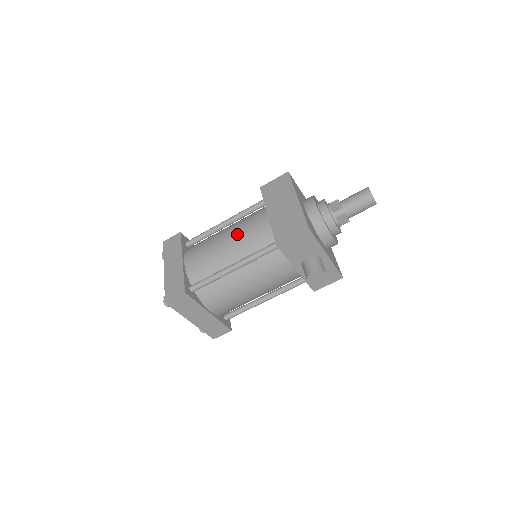
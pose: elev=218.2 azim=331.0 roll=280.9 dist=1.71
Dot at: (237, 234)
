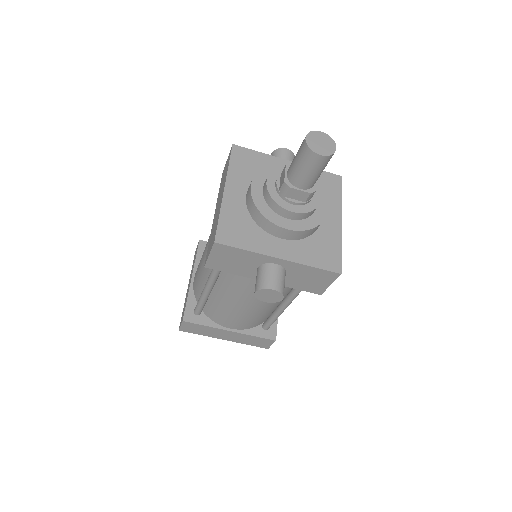
Dot at: (207, 245)
